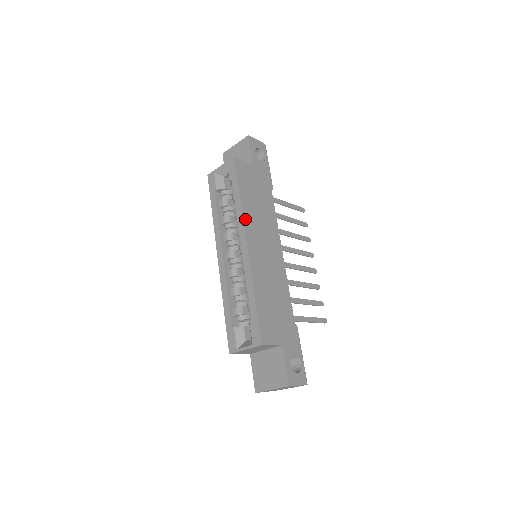
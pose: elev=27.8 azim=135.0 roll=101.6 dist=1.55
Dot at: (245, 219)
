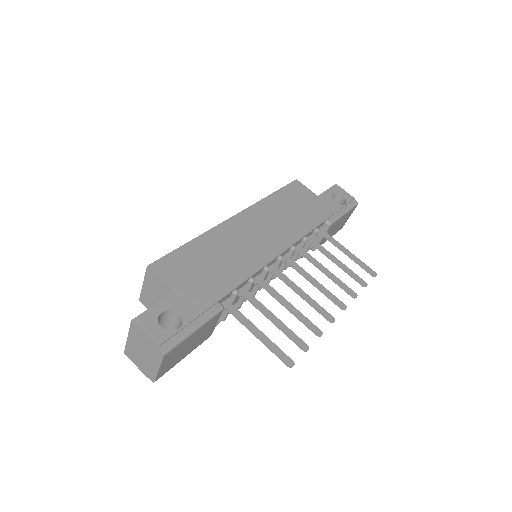
Dot at: (256, 206)
